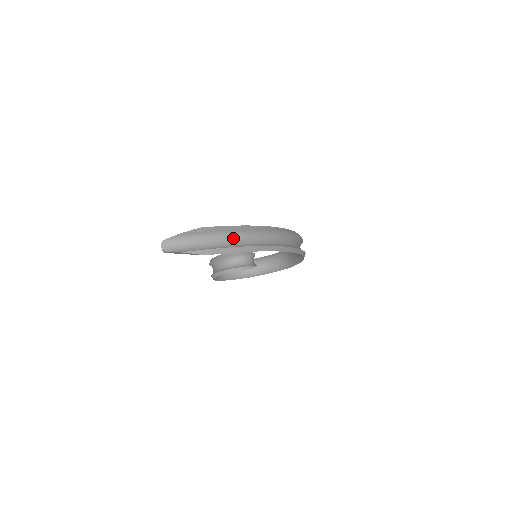
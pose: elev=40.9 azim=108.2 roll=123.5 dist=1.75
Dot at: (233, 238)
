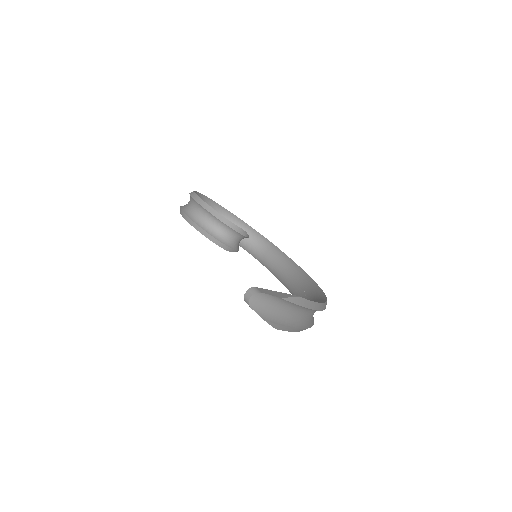
Dot at: (305, 314)
